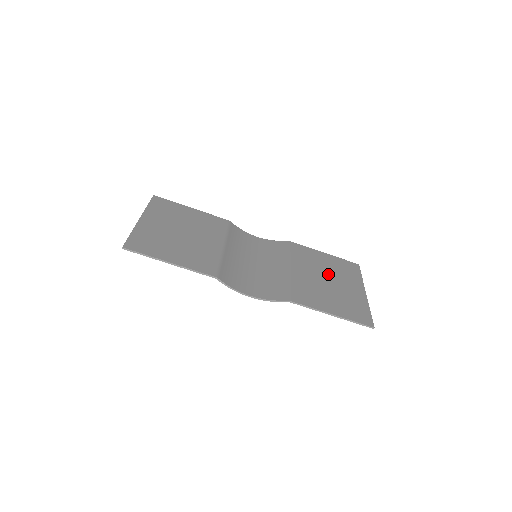
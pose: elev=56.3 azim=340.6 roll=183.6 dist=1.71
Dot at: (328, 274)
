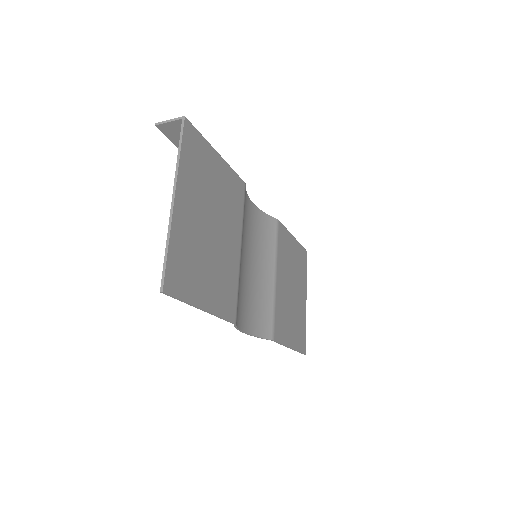
Dot at: (293, 278)
